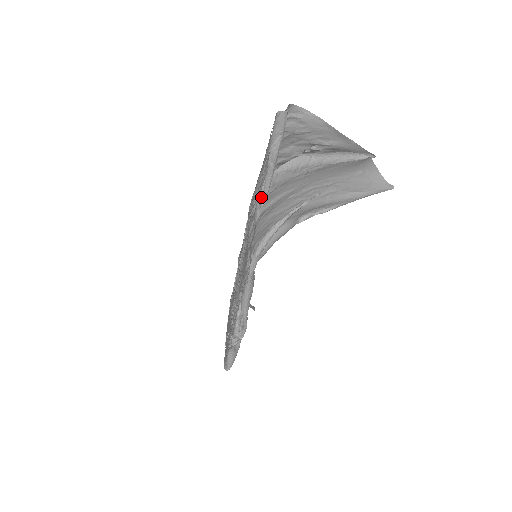
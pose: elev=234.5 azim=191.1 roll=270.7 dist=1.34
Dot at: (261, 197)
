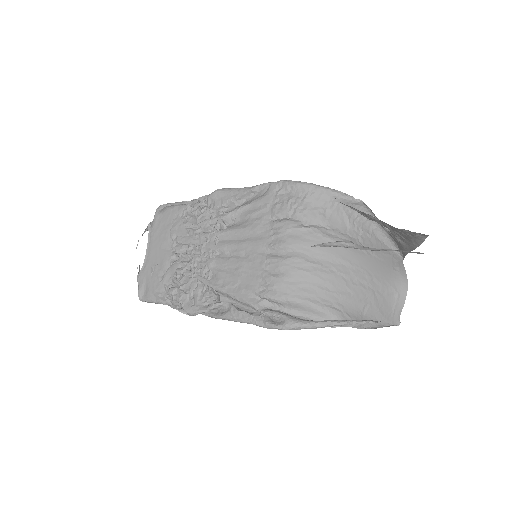
Dot at: (318, 244)
